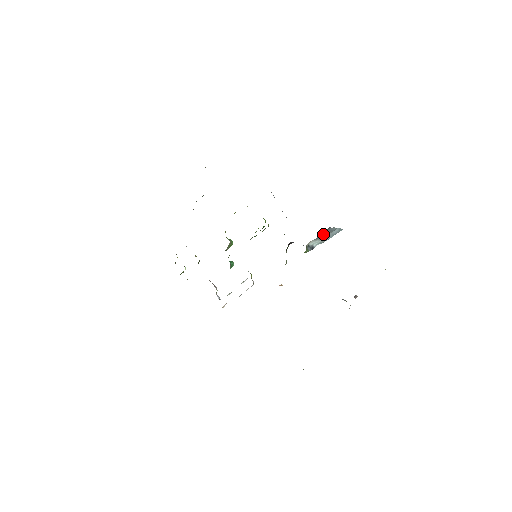
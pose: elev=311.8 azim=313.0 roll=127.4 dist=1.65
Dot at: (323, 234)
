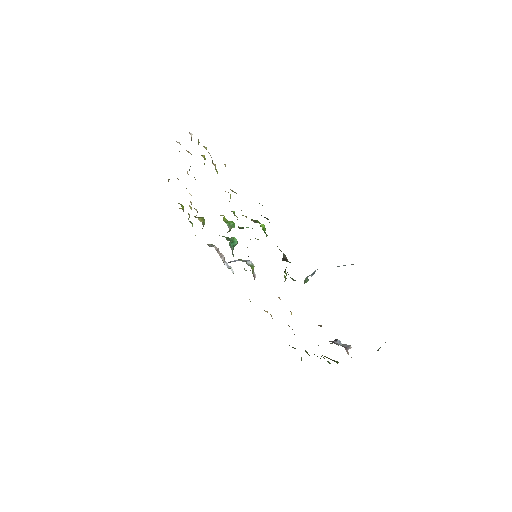
Dot at: occluded
